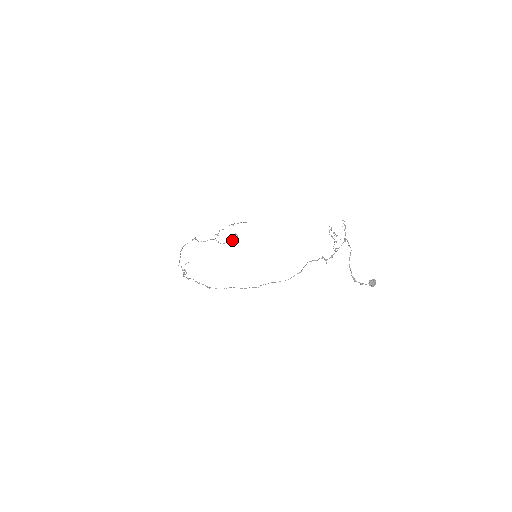
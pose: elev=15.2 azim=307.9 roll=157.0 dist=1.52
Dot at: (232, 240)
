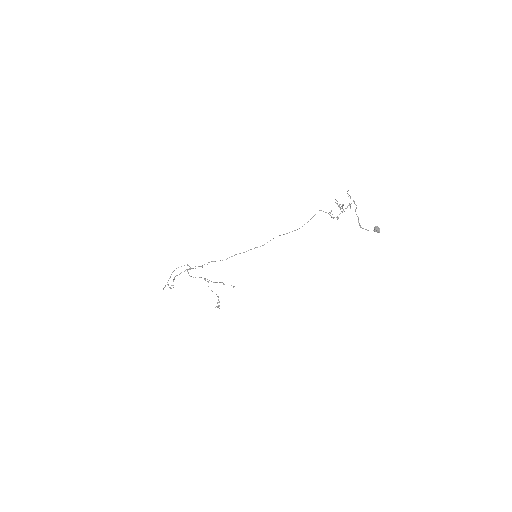
Dot at: (218, 296)
